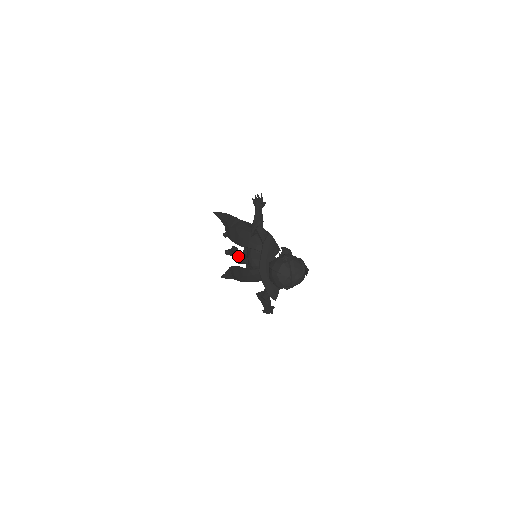
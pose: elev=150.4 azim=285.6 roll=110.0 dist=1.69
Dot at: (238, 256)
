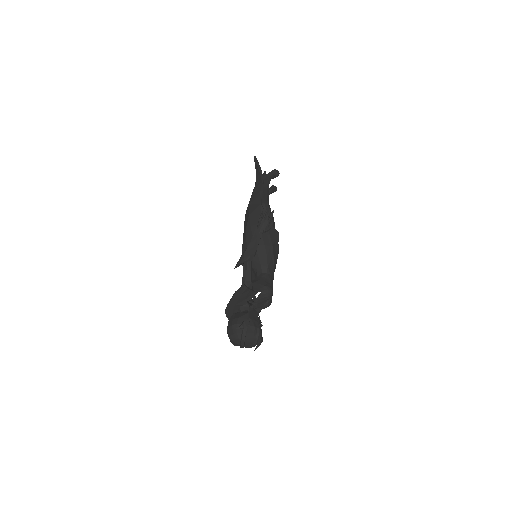
Dot at: occluded
